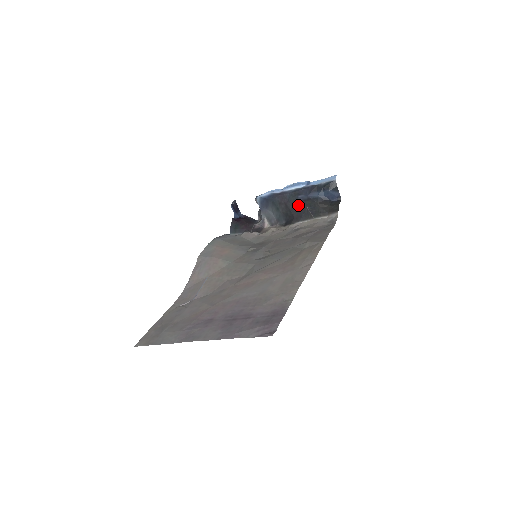
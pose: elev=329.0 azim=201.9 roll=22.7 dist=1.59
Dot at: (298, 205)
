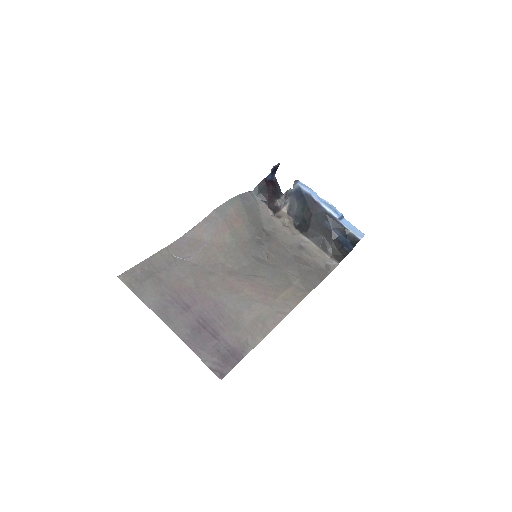
Dot at: (319, 226)
